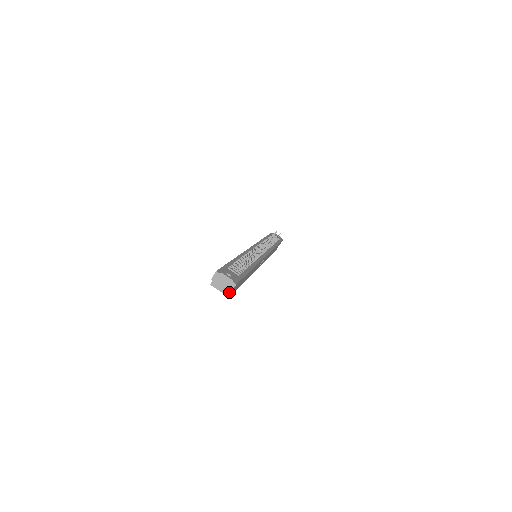
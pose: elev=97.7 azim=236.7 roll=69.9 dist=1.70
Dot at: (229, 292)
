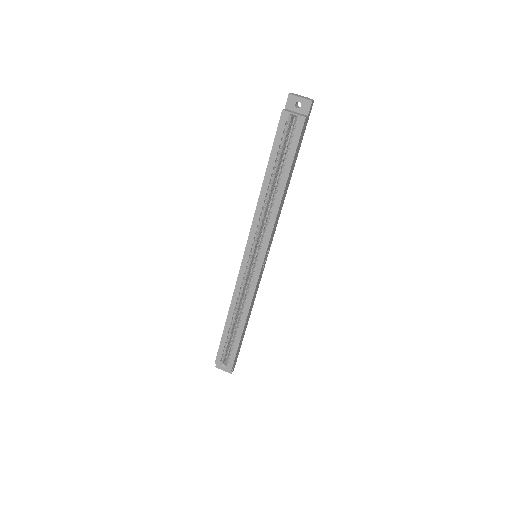
Dot at: (304, 116)
